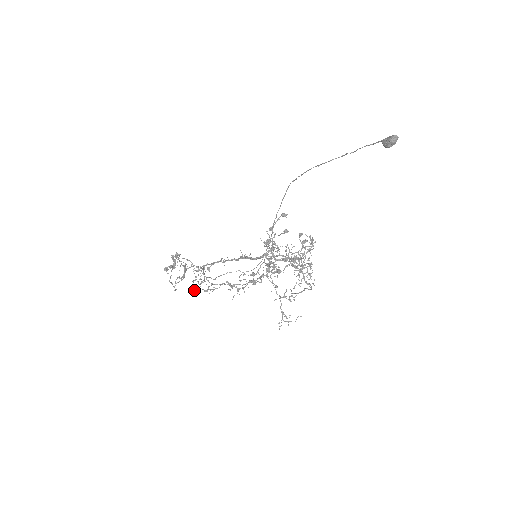
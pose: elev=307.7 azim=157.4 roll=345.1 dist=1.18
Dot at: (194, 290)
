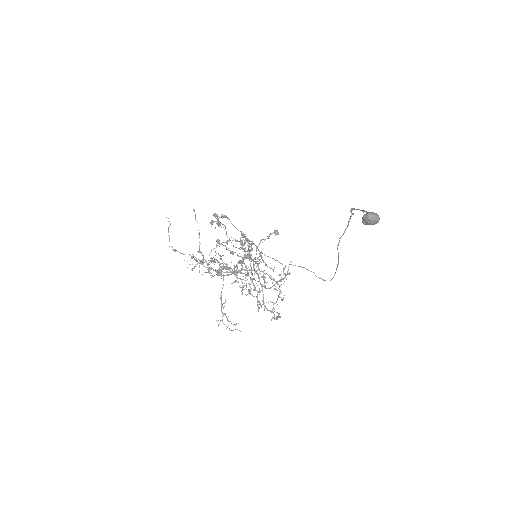
Dot at: (254, 259)
